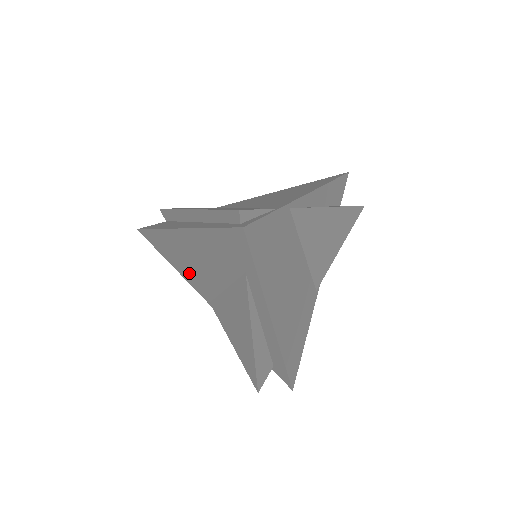
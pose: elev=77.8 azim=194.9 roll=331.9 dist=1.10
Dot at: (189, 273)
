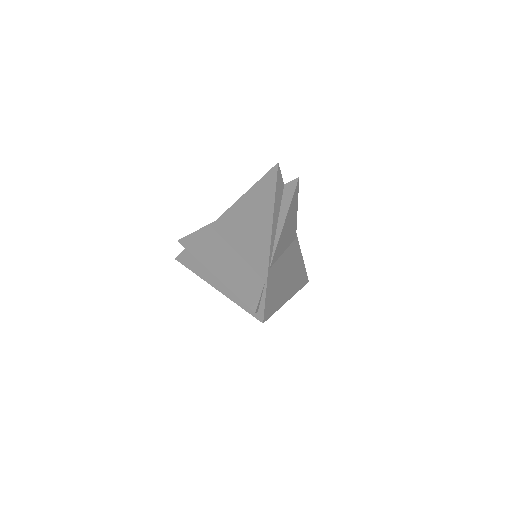
Dot at: occluded
